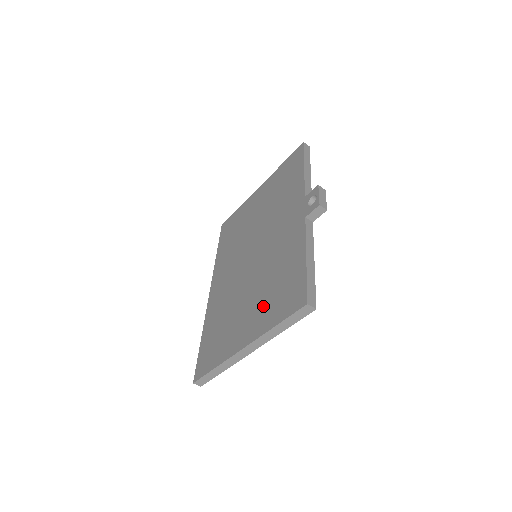
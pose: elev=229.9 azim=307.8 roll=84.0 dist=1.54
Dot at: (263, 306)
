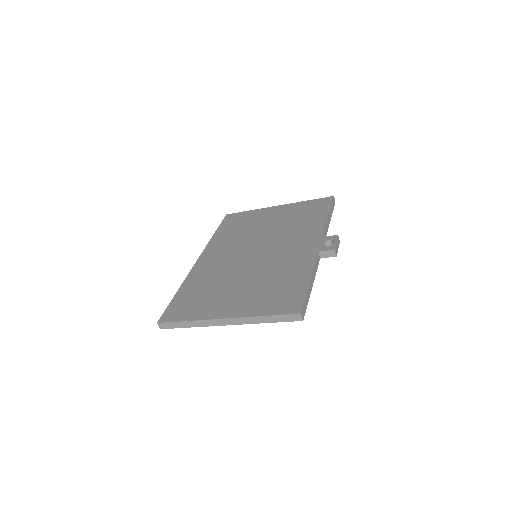
Dot at: (255, 296)
